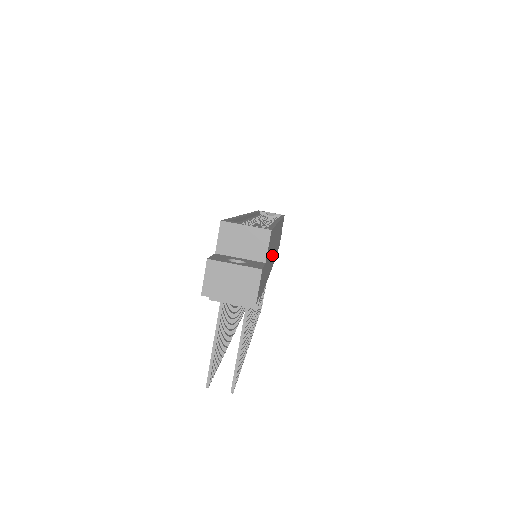
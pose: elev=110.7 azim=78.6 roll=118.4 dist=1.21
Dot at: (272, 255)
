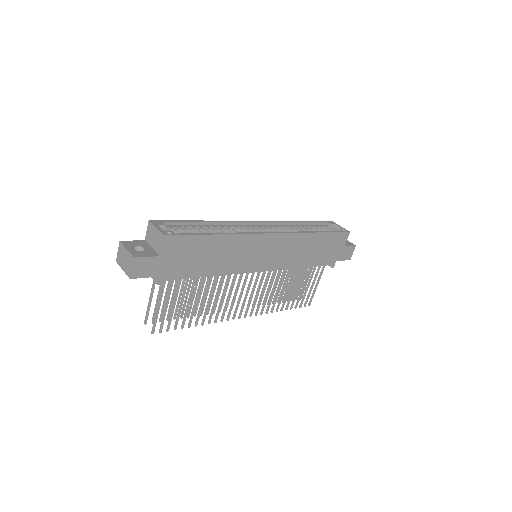
Dot at: (242, 258)
